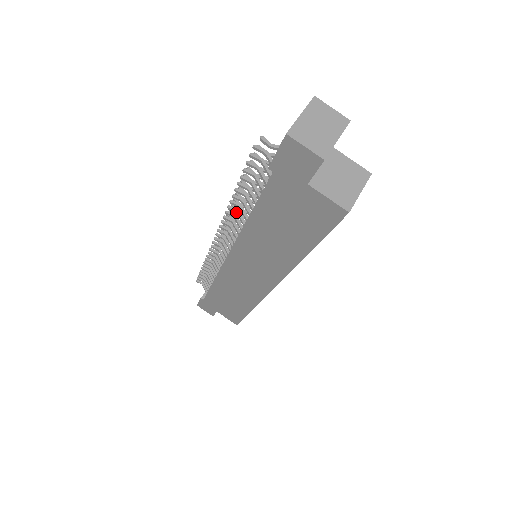
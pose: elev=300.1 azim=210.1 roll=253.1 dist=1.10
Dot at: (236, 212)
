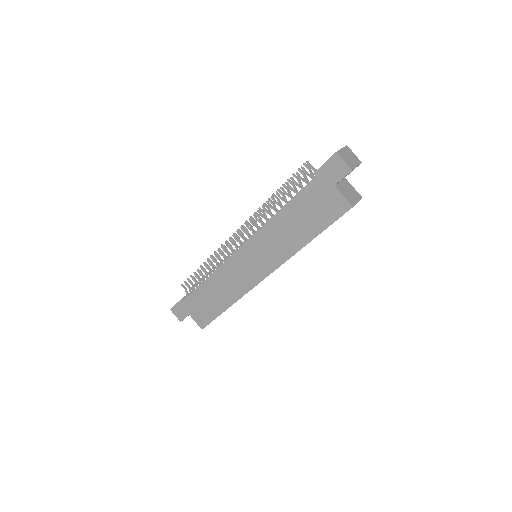
Dot at: (263, 213)
